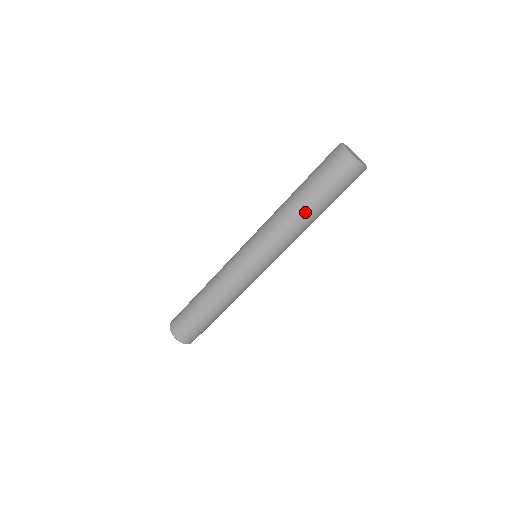
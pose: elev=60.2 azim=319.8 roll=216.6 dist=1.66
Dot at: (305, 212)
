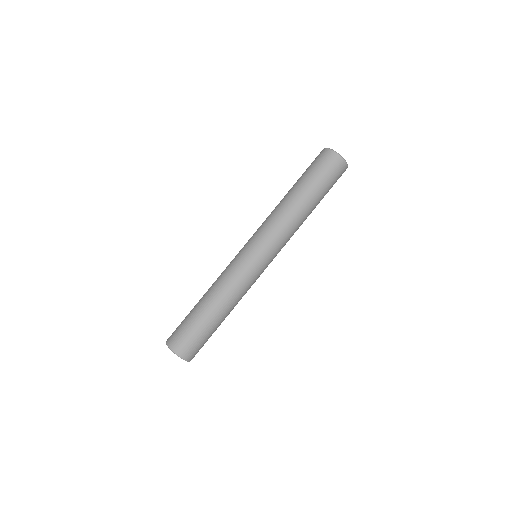
Dot at: (298, 200)
